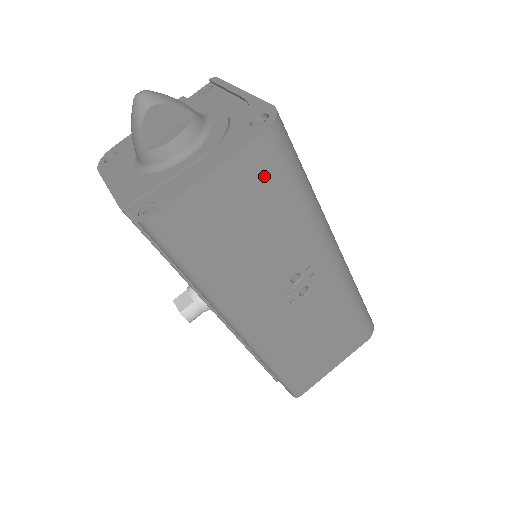
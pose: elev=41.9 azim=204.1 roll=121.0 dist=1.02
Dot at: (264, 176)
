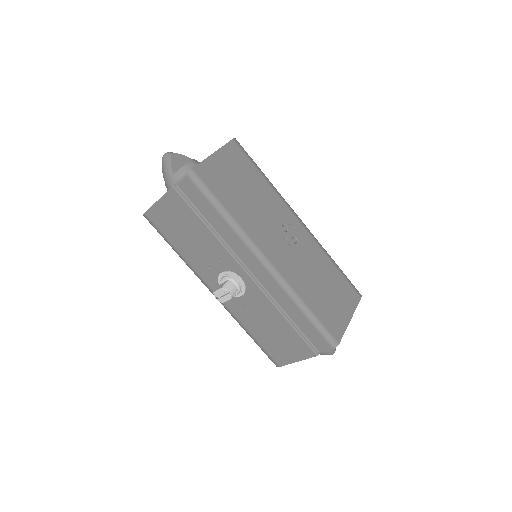
Dot at: (241, 161)
